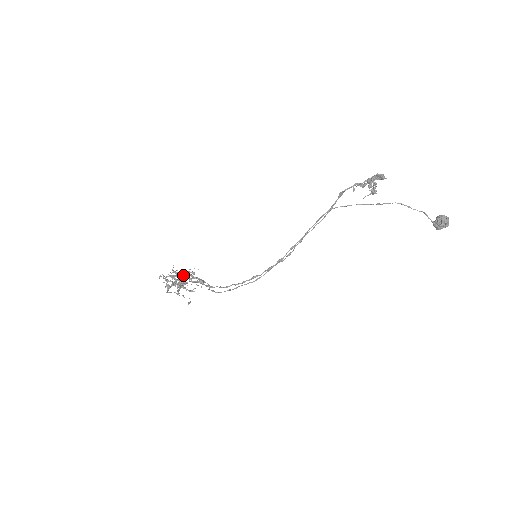
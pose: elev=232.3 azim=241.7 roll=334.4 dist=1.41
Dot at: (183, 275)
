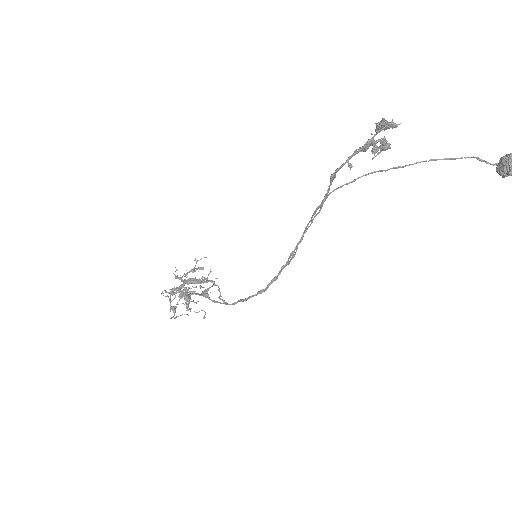
Dot at: occluded
